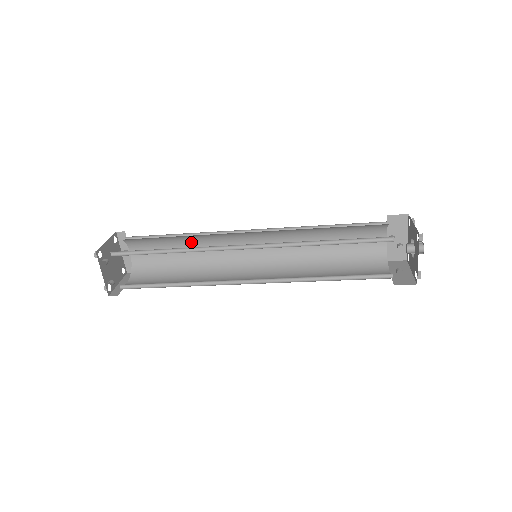
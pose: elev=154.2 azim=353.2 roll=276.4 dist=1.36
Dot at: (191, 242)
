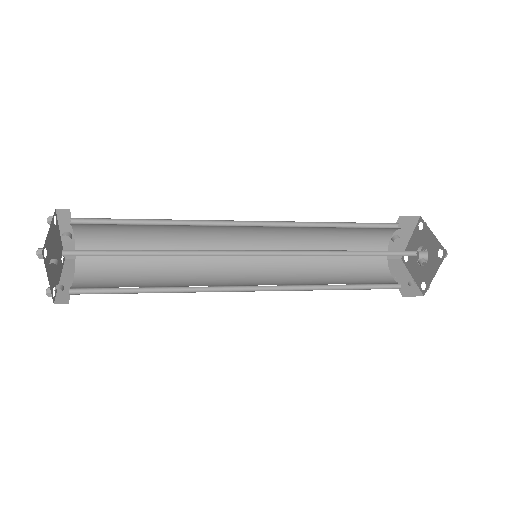
Dot at: (166, 229)
